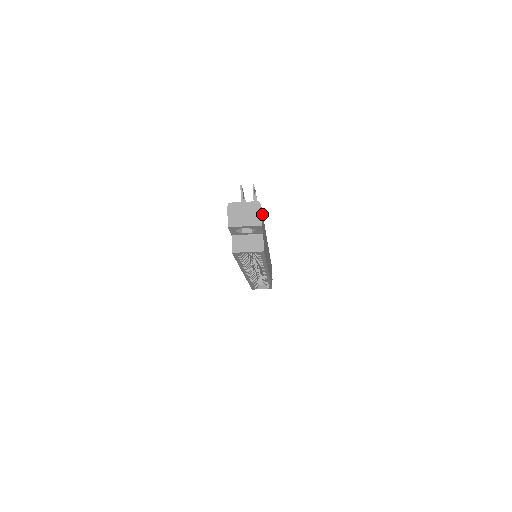
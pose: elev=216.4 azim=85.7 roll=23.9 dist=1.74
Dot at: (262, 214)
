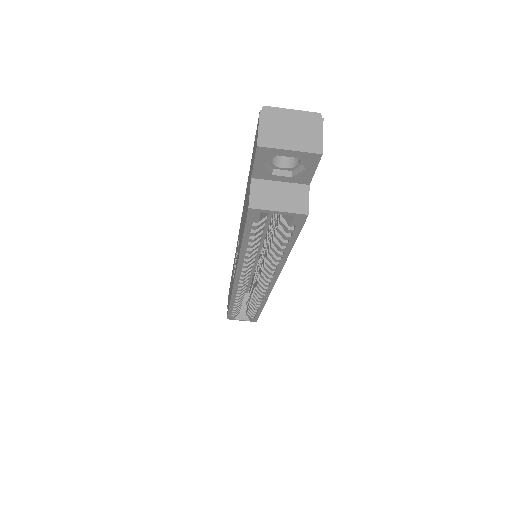
Dot at: occluded
